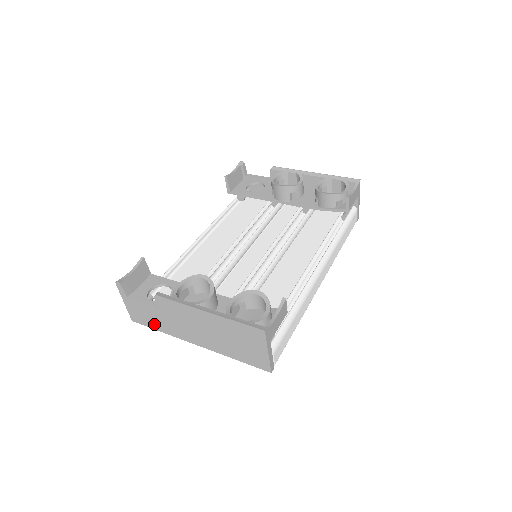
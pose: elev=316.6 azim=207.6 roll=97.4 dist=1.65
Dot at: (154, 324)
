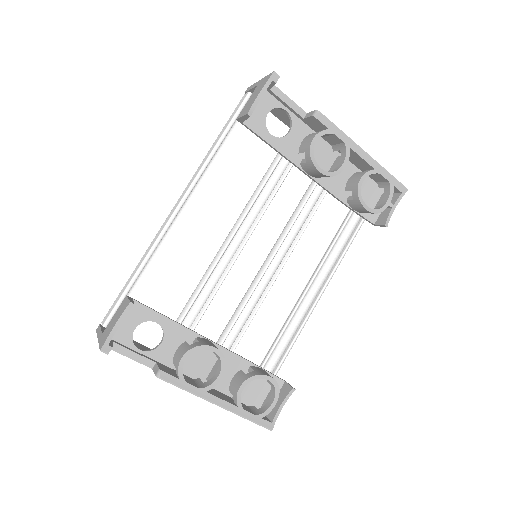
Dot at: occluded
